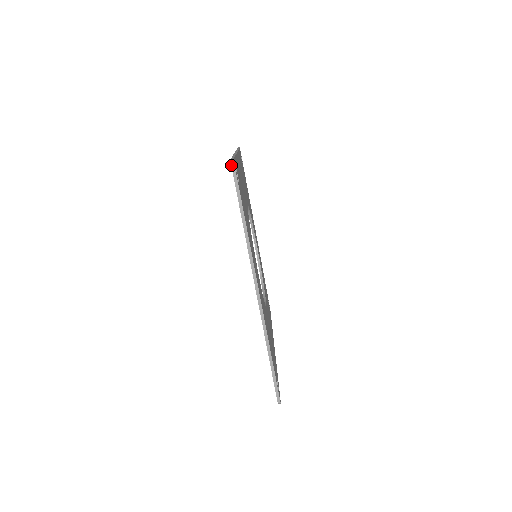
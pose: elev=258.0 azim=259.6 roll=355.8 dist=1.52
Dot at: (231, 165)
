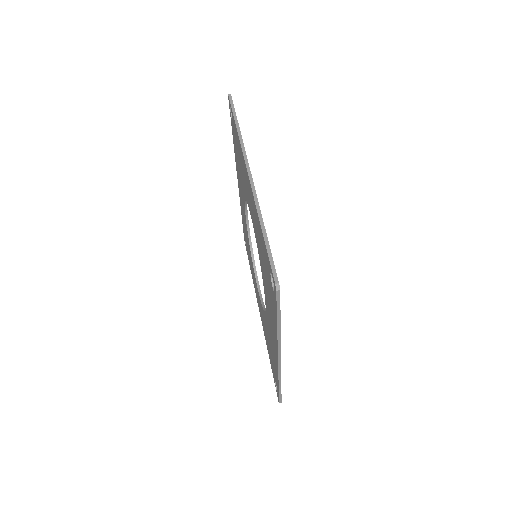
Dot at: (228, 95)
